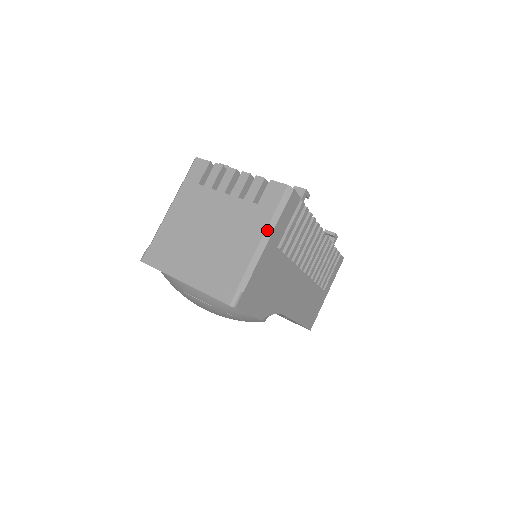
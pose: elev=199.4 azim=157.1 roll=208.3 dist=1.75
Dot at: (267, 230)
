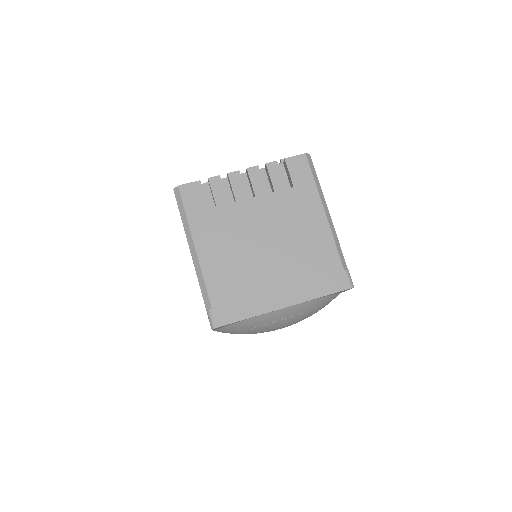
Dot at: (323, 203)
